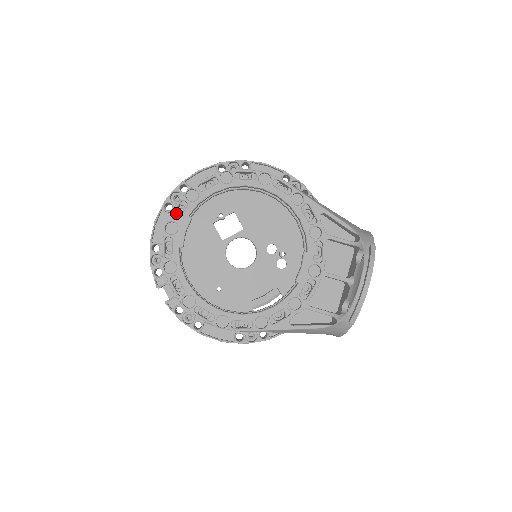
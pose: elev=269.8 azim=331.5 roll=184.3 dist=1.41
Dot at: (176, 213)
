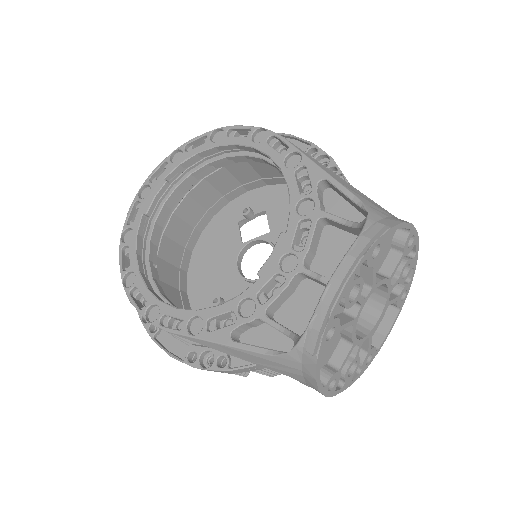
Dot at: occluded
